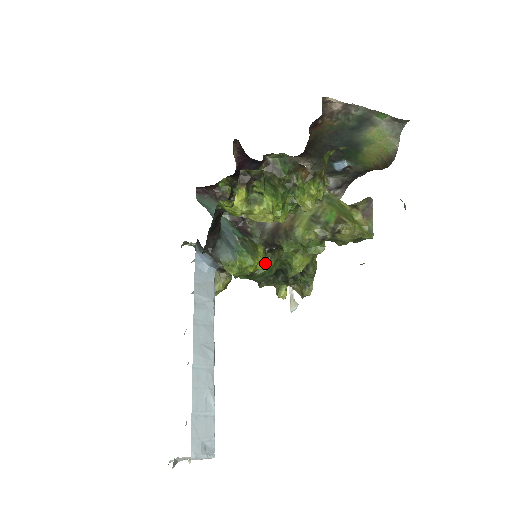
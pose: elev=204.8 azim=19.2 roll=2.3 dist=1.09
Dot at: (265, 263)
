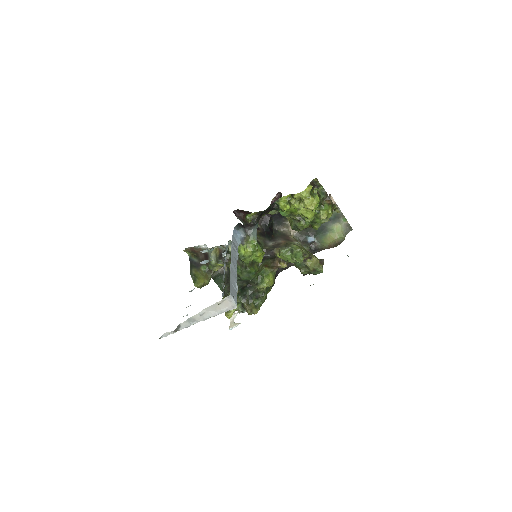
Dot at: (254, 266)
